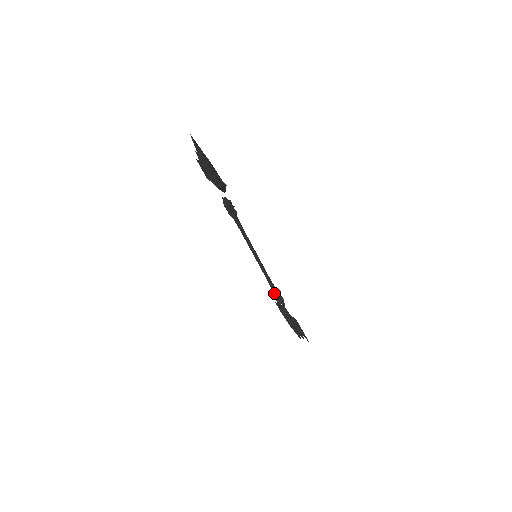
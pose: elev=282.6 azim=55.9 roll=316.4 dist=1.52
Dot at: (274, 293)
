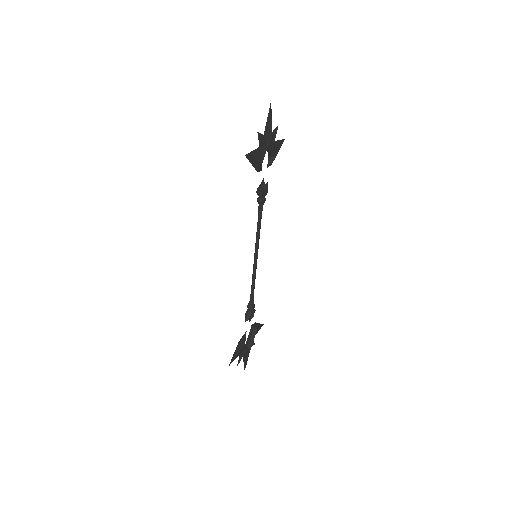
Dot at: (249, 303)
